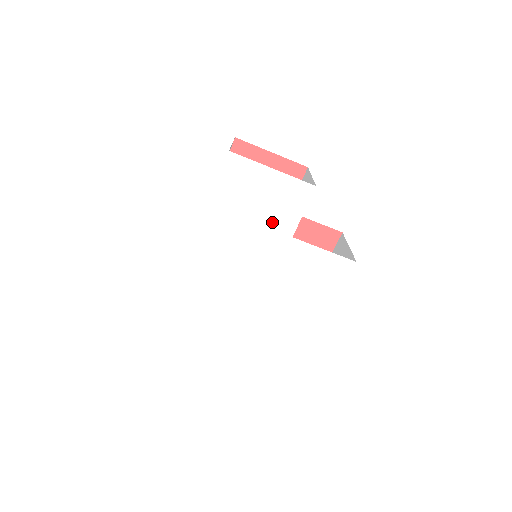
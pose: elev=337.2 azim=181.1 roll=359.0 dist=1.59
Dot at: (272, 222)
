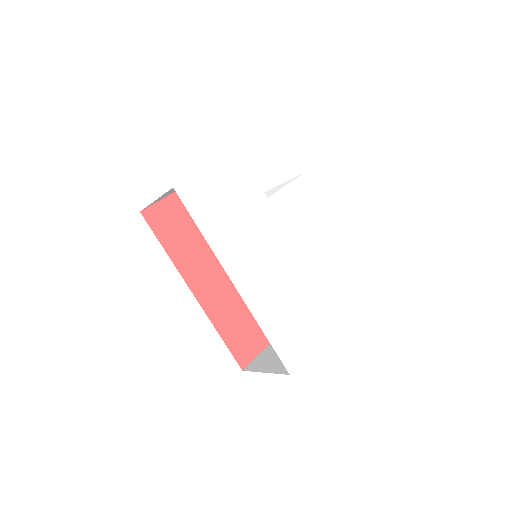
Dot at: (248, 203)
